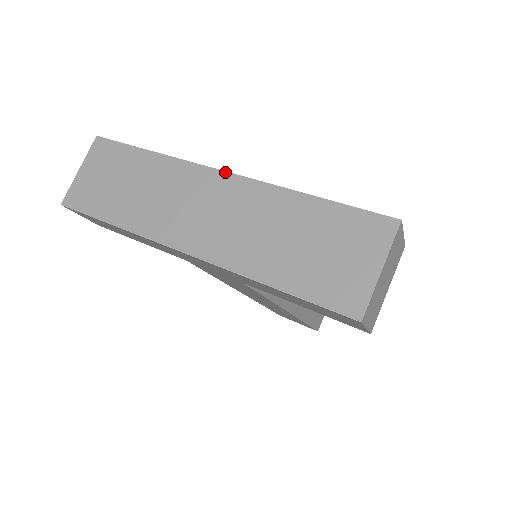
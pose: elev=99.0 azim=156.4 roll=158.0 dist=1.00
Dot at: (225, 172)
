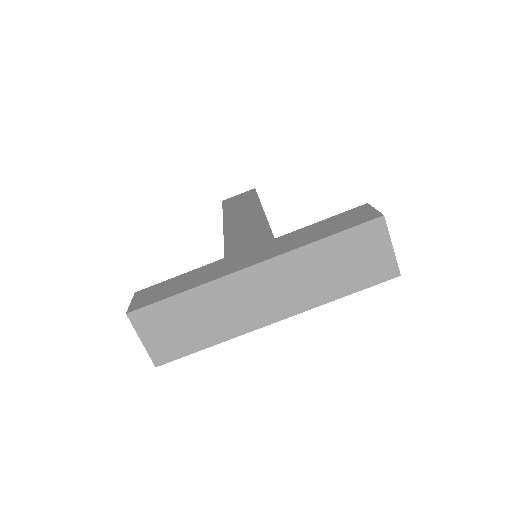
Dot at: (256, 265)
